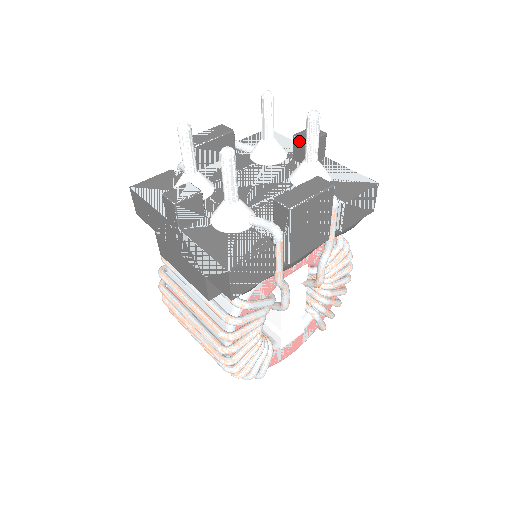
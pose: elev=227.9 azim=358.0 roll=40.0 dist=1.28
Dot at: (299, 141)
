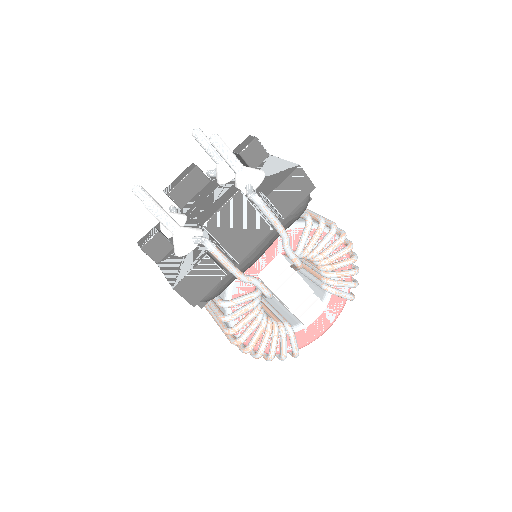
Dot at: (237, 155)
